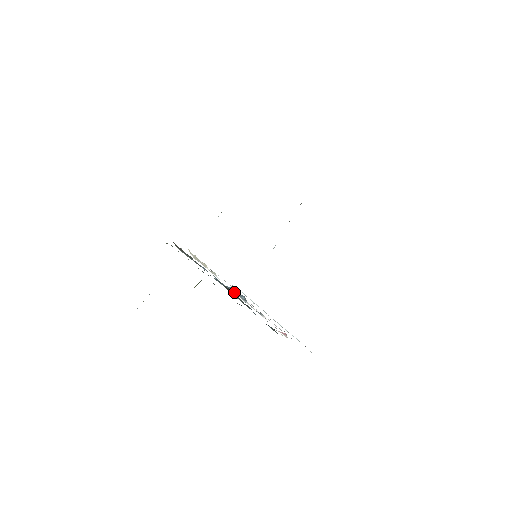
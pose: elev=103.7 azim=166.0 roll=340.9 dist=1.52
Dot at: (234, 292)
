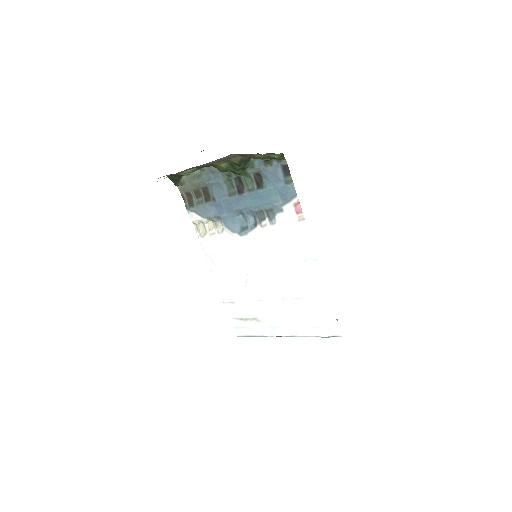
Dot at: (243, 229)
